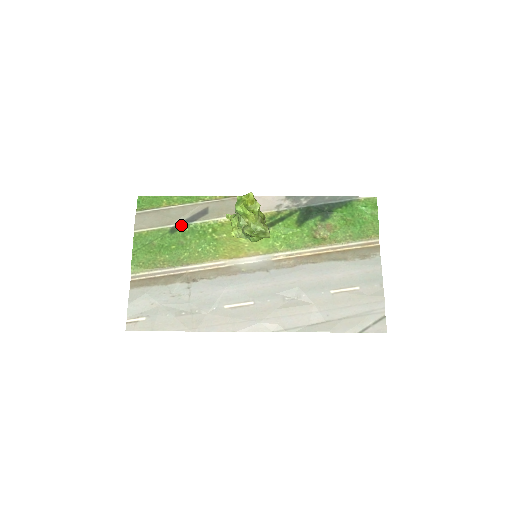
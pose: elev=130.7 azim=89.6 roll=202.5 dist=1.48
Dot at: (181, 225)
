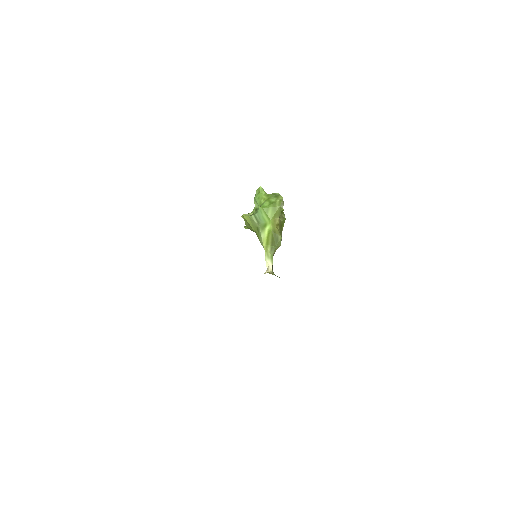
Dot at: occluded
